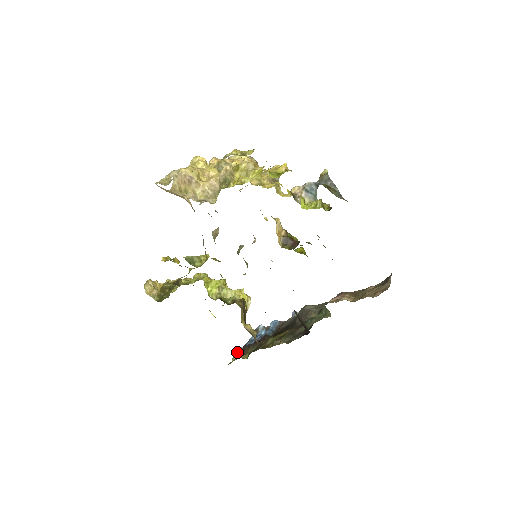
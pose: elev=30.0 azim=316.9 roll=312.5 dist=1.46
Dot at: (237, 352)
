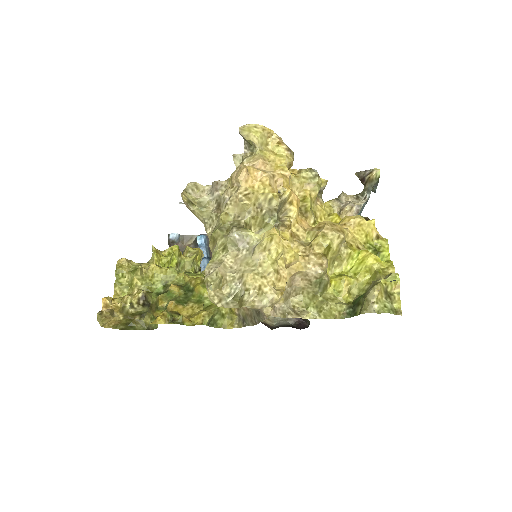
Dot at: occluded
